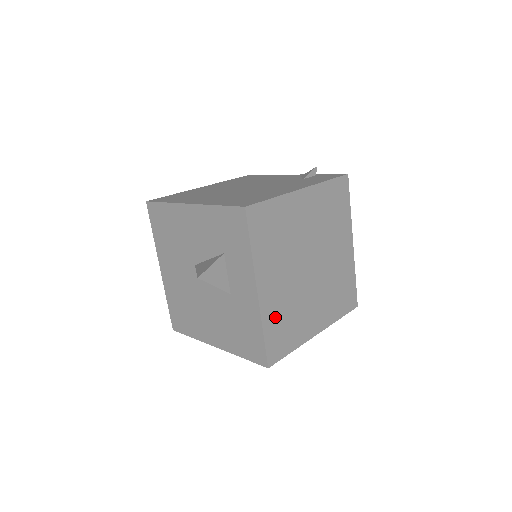
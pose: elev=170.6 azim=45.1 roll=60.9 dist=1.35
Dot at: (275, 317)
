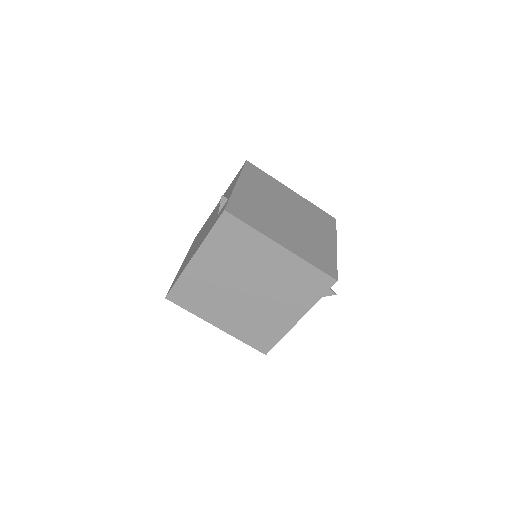
Dot at: (244, 331)
